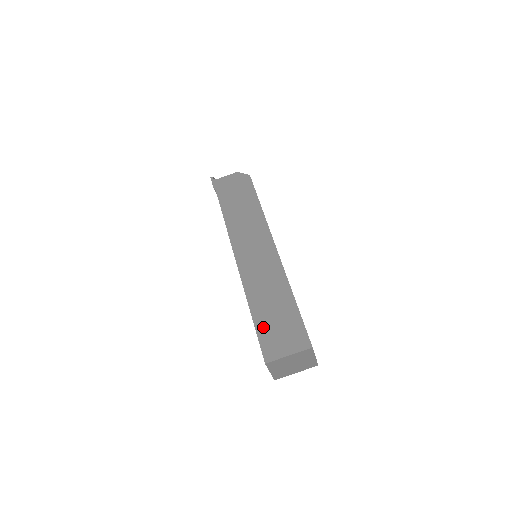
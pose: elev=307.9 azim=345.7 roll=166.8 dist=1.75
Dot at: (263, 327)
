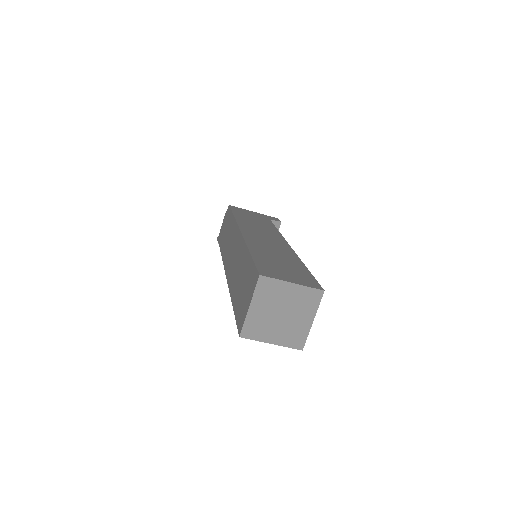
Dot at: (237, 305)
